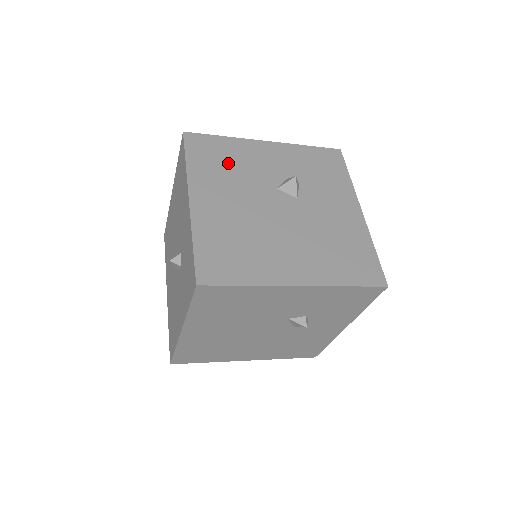
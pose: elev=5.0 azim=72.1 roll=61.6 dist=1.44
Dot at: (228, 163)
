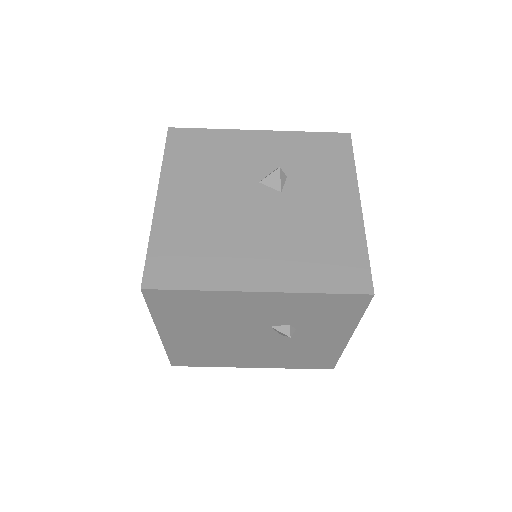
Dot at: (209, 157)
